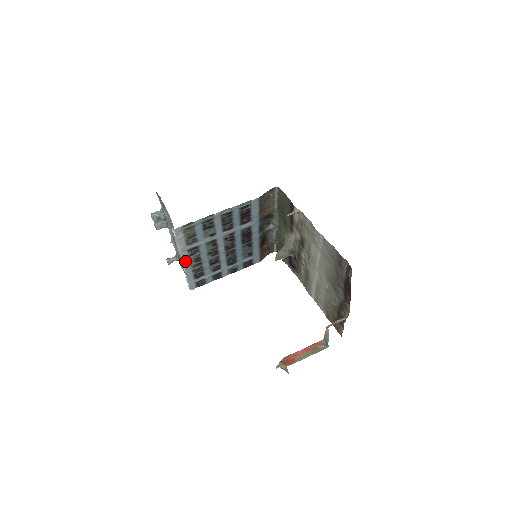
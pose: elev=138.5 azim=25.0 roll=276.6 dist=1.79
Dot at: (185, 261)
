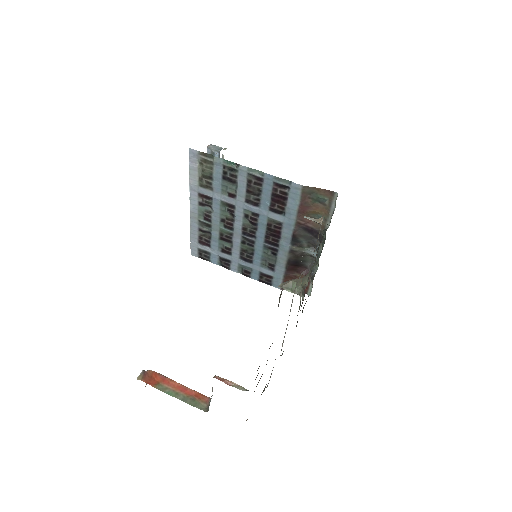
Dot at: (193, 207)
